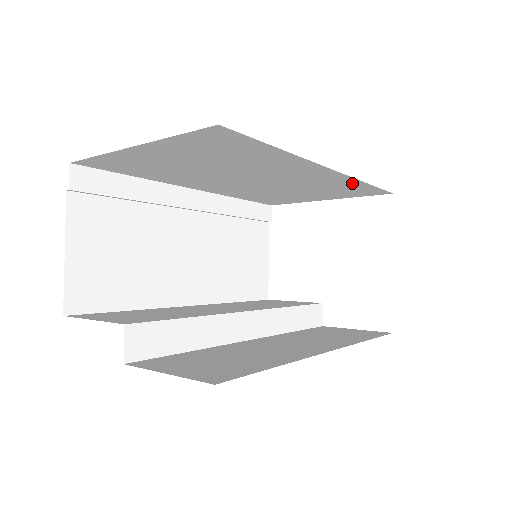
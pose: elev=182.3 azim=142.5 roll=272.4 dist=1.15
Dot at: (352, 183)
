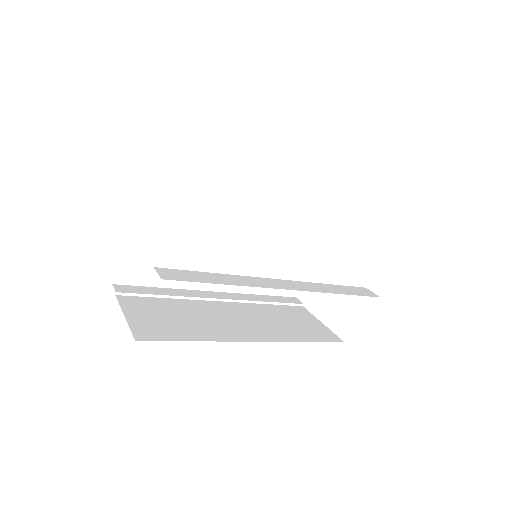
Dot at: (286, 196)
